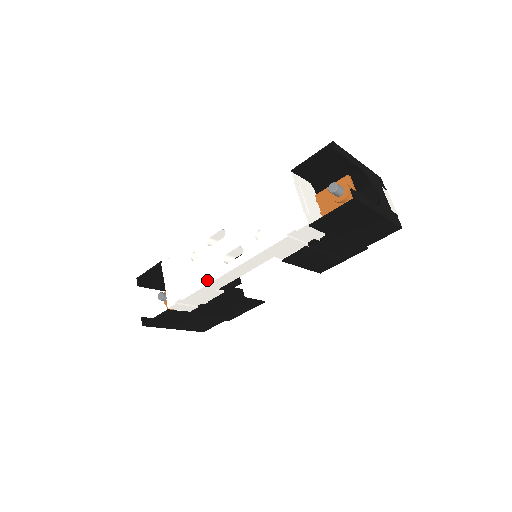
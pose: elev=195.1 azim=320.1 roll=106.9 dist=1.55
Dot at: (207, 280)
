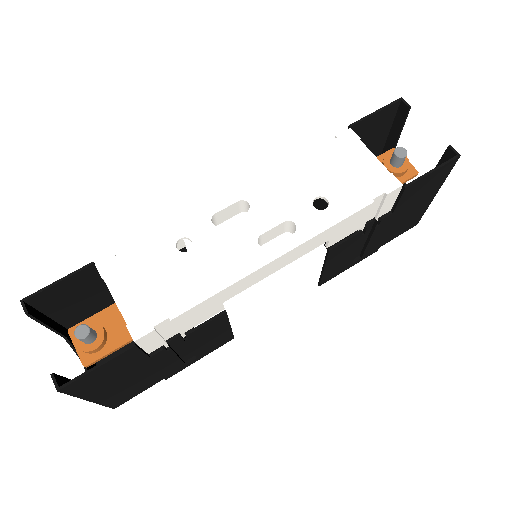
Dot at: (229, 277)
